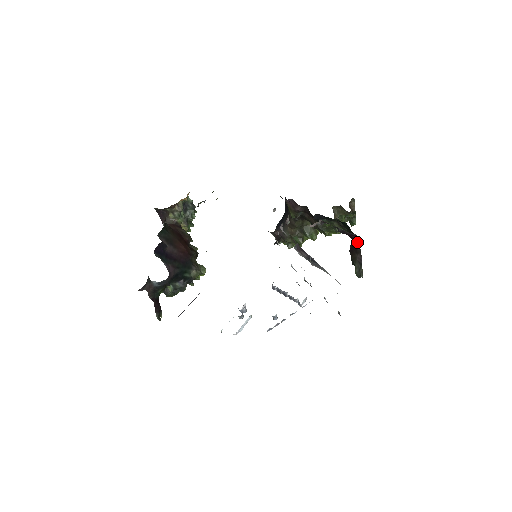
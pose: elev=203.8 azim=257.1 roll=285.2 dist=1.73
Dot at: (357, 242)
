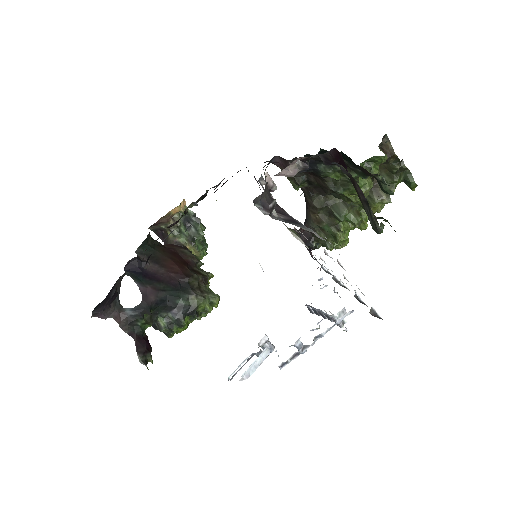
Dot at: (344, 163)
